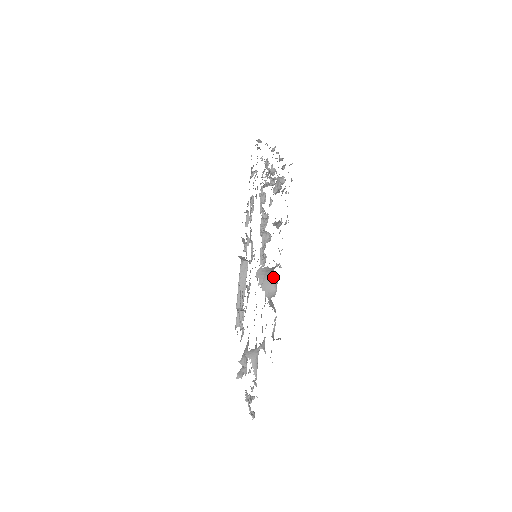
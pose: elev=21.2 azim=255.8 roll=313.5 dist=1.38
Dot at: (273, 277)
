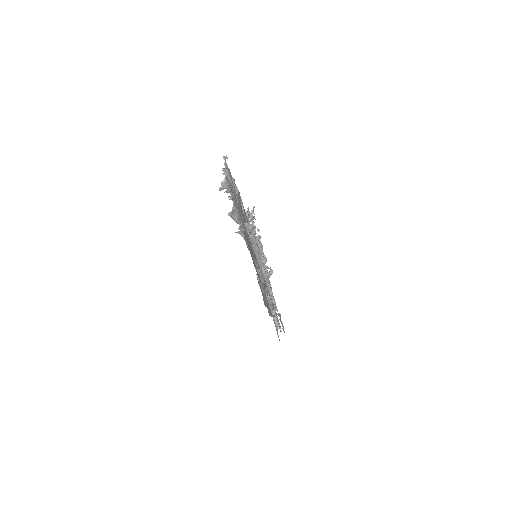
Dot at: occluded
